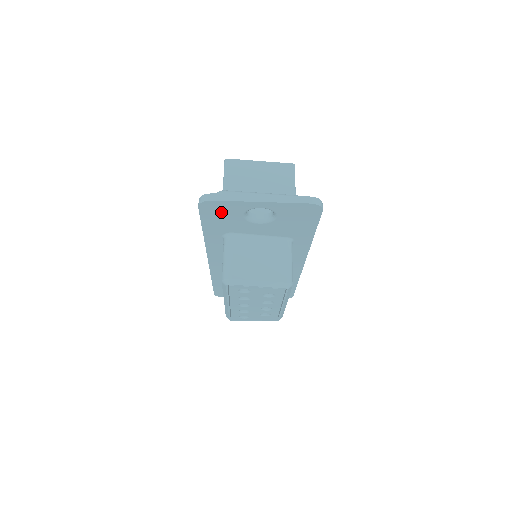
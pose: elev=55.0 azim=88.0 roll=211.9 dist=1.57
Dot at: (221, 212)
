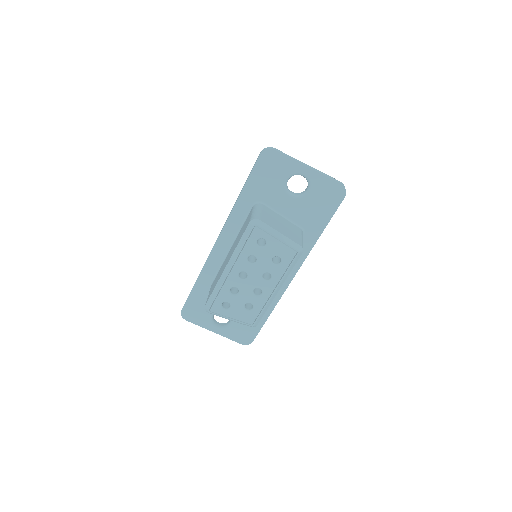
Dot at: (272, 169)
